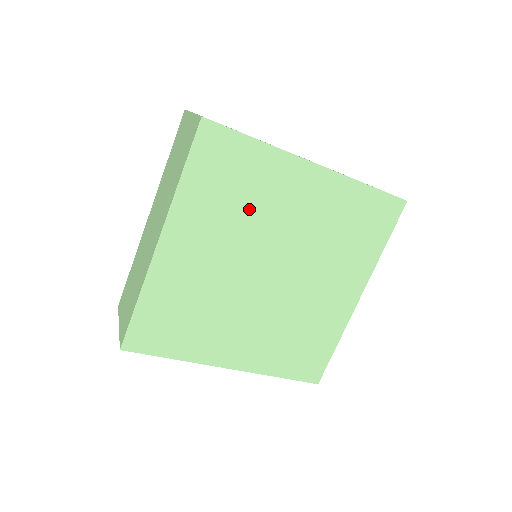
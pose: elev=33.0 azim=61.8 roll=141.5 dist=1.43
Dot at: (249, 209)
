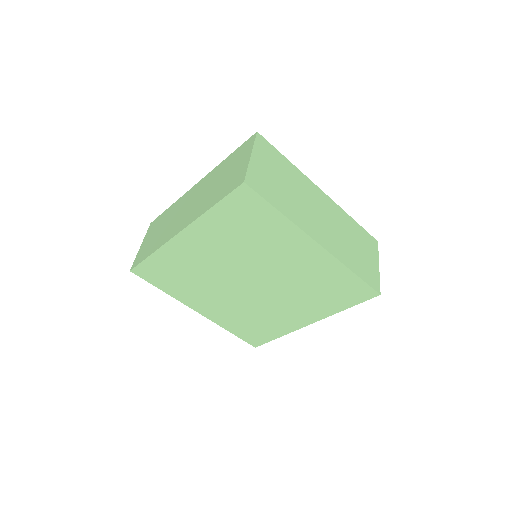
Dot at: (253, 245)
